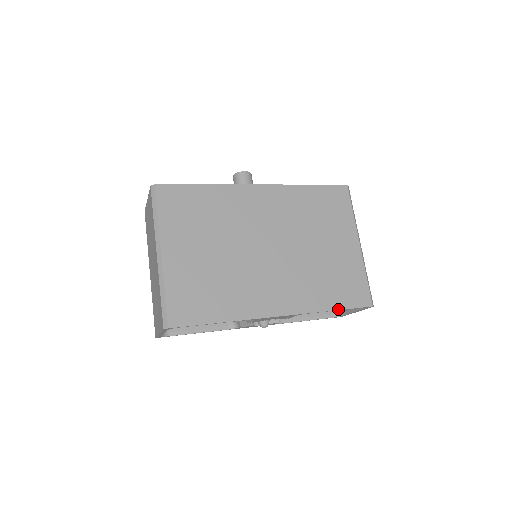
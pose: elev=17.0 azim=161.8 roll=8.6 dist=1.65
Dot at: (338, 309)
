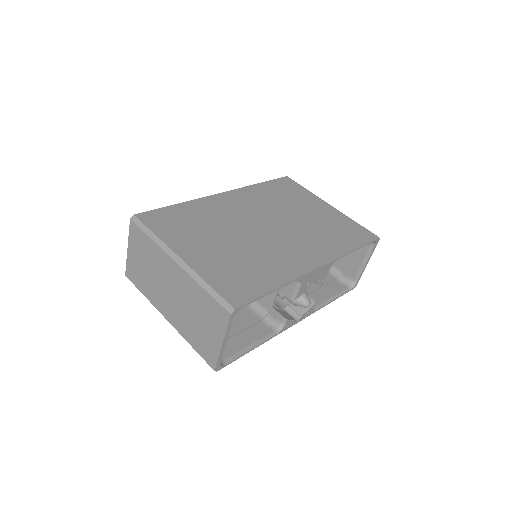
Dot at: (358, 247)
